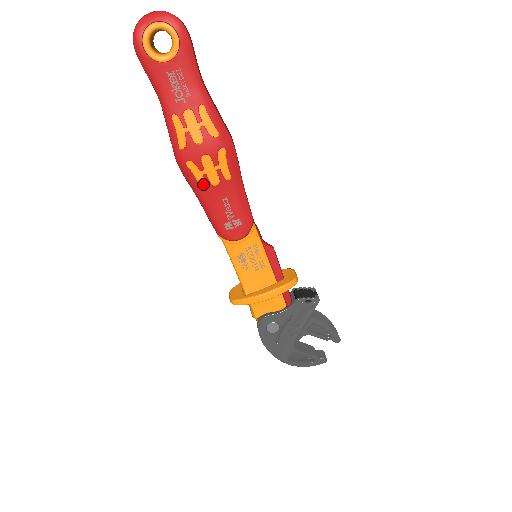
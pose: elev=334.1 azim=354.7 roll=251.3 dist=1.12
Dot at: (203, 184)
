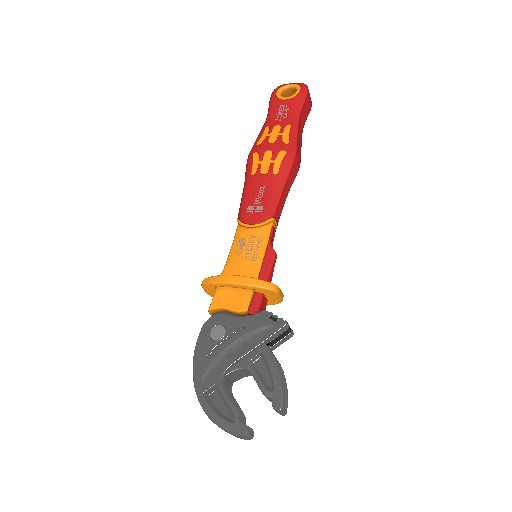
Dot at: (254, 171)
